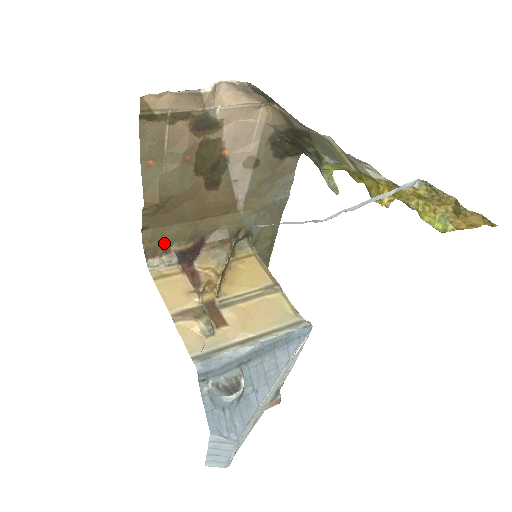
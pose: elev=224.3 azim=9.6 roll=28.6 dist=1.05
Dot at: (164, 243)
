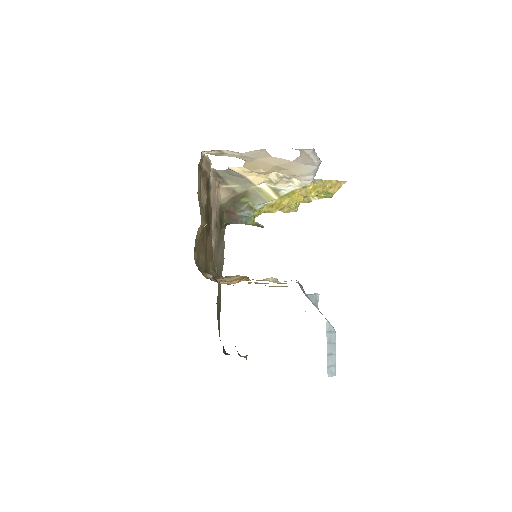
Dot at: (200, 268)
